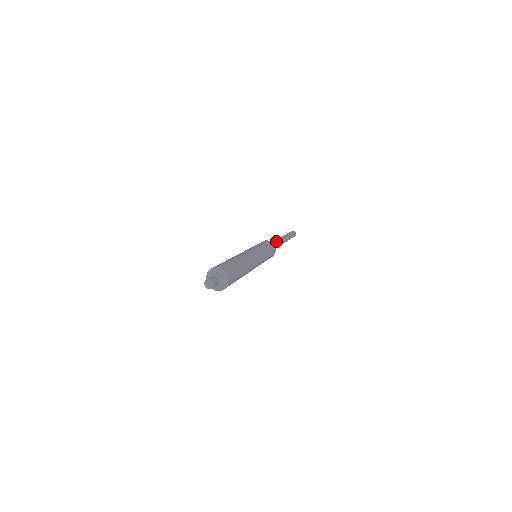
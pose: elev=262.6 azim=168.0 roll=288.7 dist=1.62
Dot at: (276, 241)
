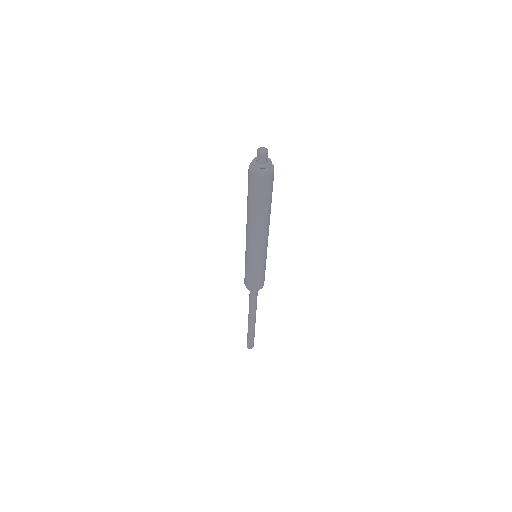
Dot at: occluded
